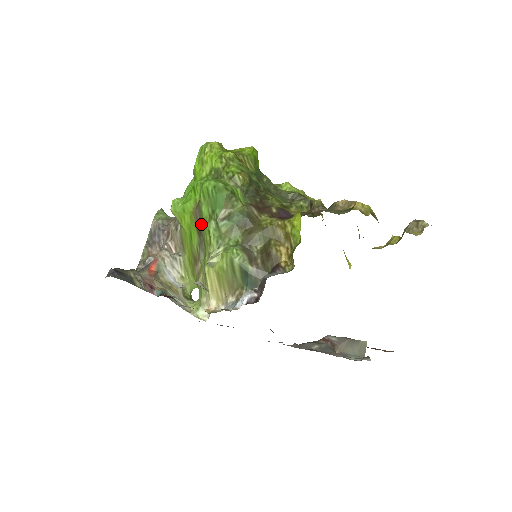
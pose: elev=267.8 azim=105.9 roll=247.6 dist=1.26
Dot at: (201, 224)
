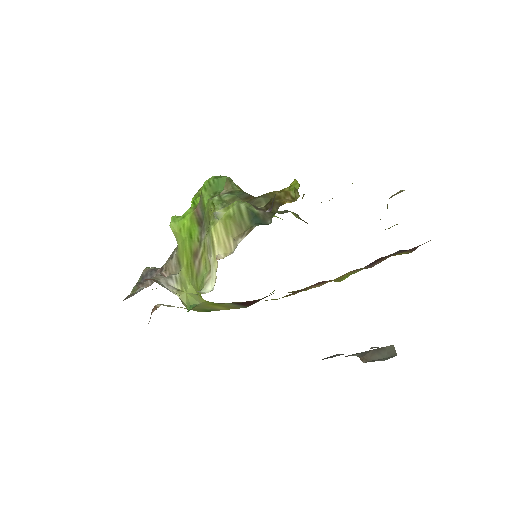
Dot at: (202, 213)
